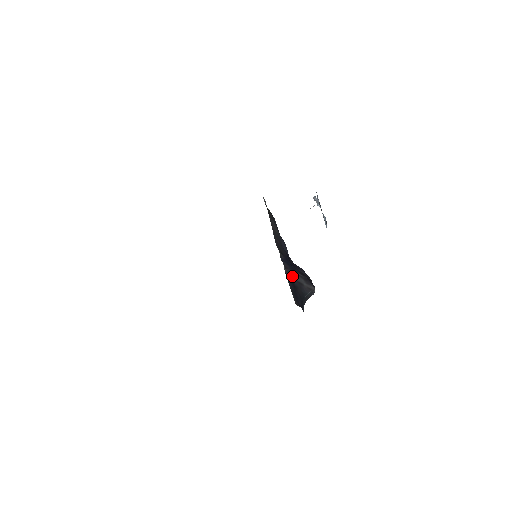
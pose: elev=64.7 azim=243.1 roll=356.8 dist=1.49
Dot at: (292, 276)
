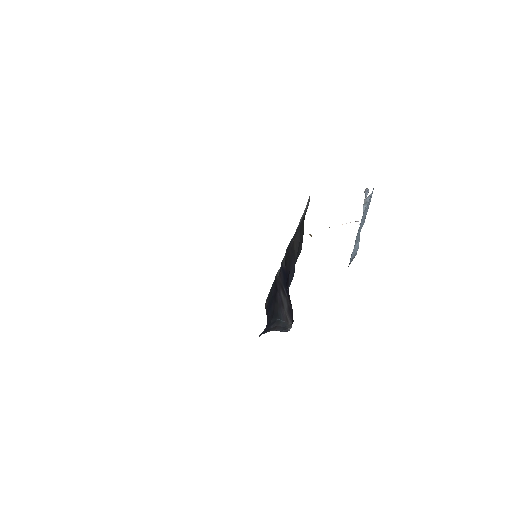
Dot at: (280, 287)
